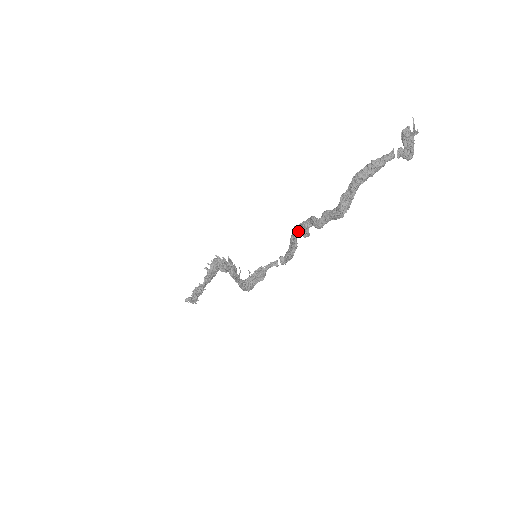
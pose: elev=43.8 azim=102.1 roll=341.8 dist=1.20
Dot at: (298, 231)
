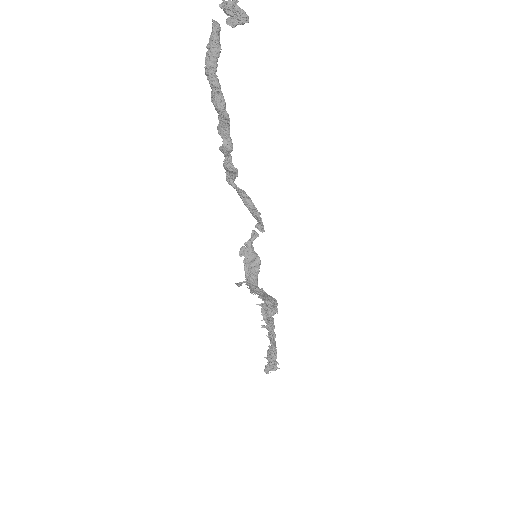
Dot at: (230, 178)
